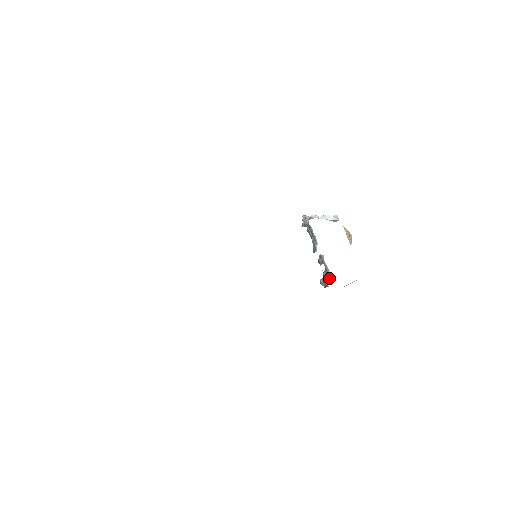
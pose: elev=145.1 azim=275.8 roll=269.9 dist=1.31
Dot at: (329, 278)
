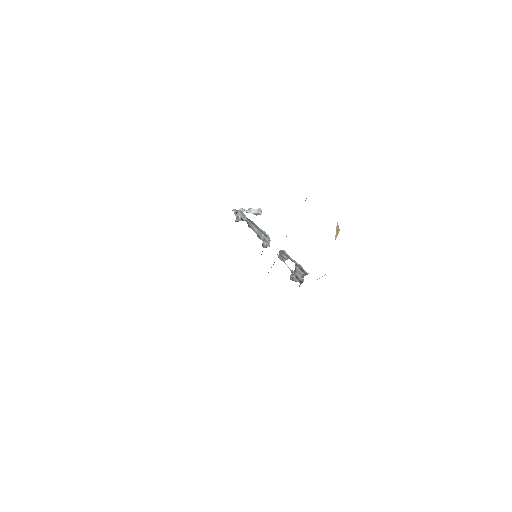
Dot at: (306, 273)
